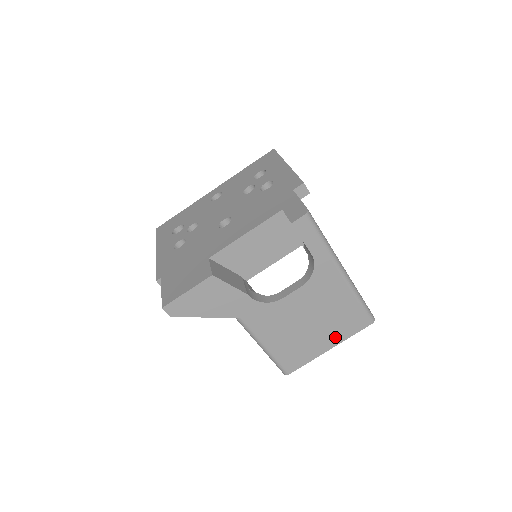
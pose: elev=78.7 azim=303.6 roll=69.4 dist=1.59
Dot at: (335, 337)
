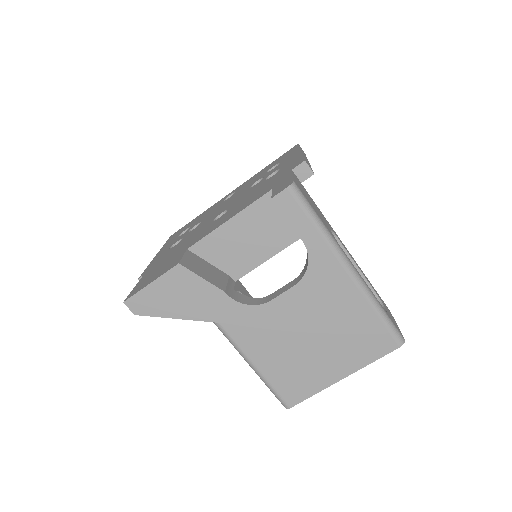
Dot at: (348, 361)
